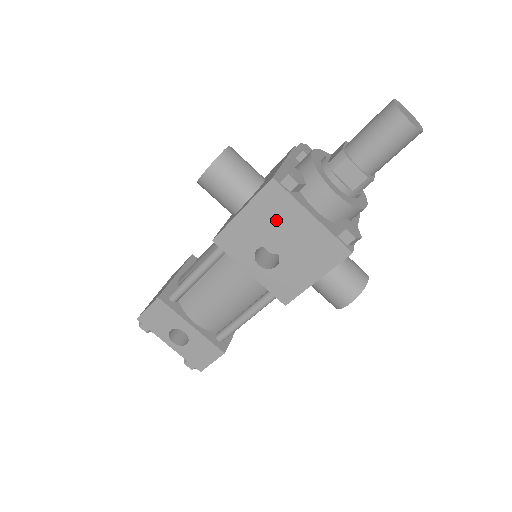
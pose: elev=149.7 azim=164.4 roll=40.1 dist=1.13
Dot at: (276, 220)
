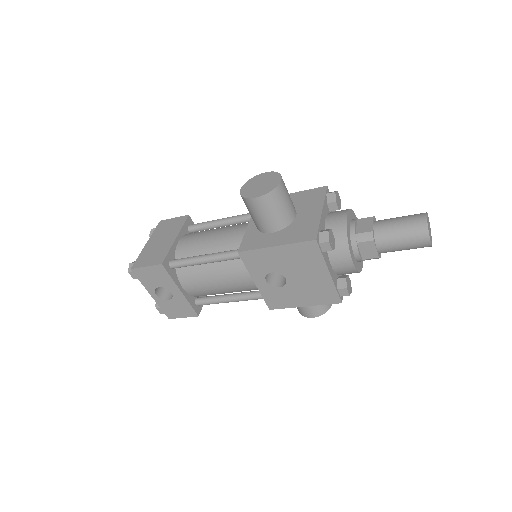
Dot at: (300, 263)
